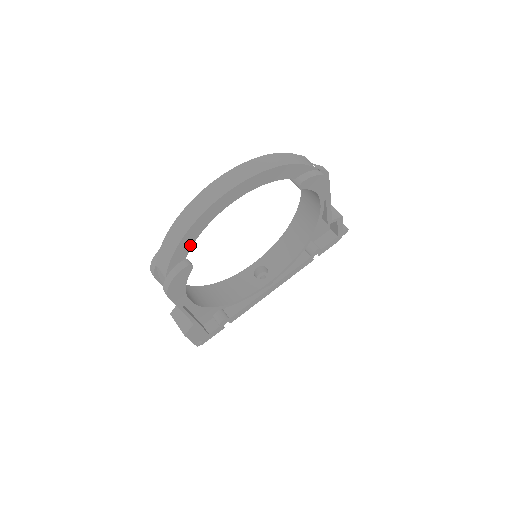
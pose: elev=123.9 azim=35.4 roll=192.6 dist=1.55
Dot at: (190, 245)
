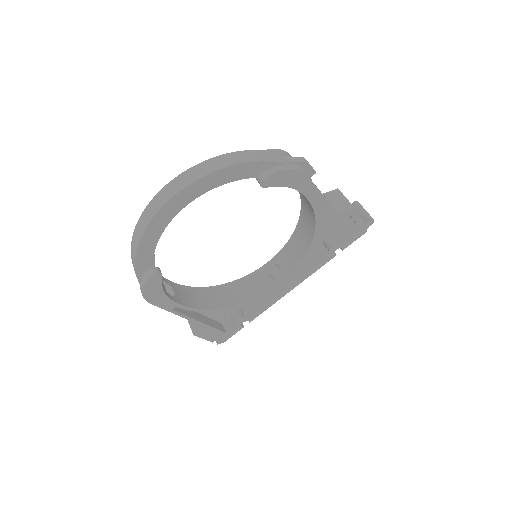
Dot at: (151, 254)
